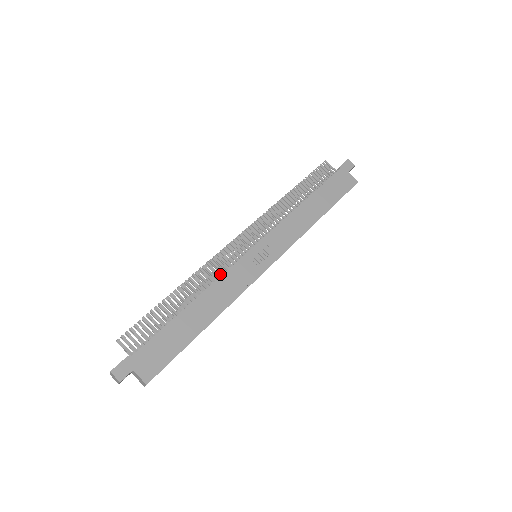
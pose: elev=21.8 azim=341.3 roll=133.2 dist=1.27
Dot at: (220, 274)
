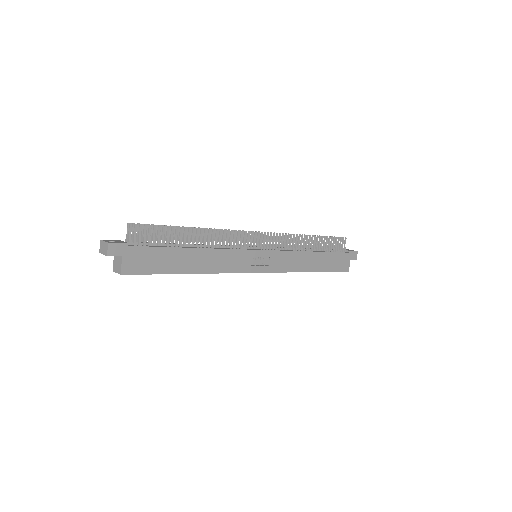
Dot at: (228, 246)
